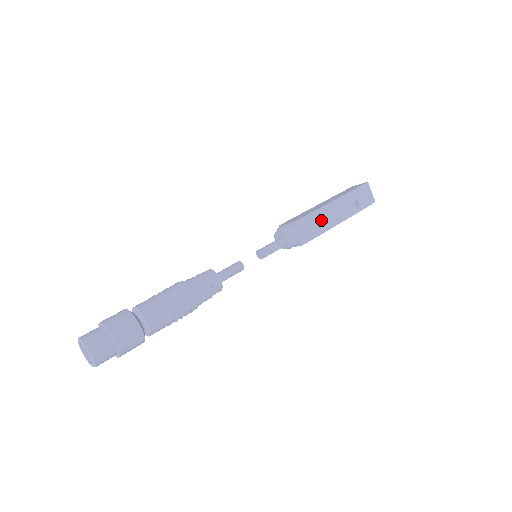
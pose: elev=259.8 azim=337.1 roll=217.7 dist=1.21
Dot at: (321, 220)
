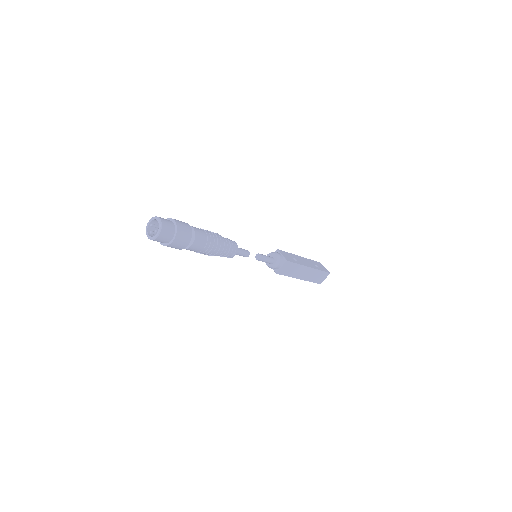
Dot at: (295, 259)
